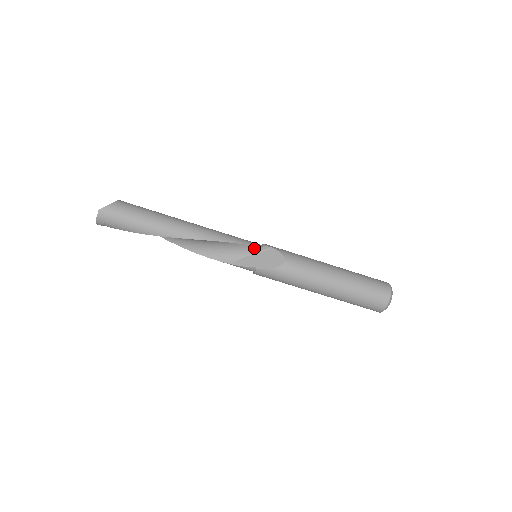
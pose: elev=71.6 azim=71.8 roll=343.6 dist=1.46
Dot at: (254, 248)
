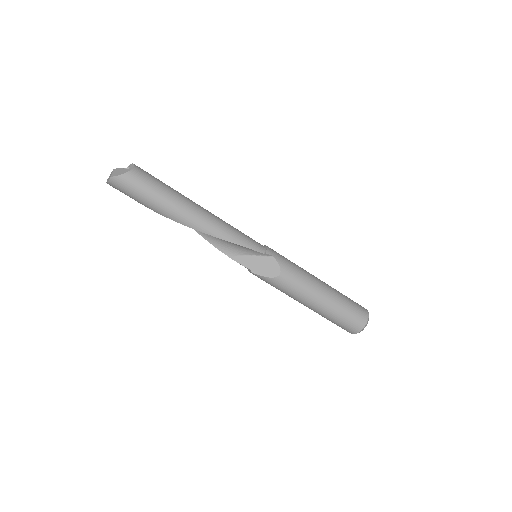
Dot at: (256, 252)
